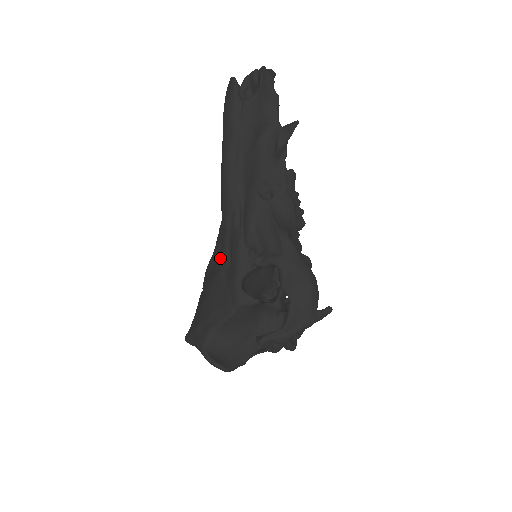
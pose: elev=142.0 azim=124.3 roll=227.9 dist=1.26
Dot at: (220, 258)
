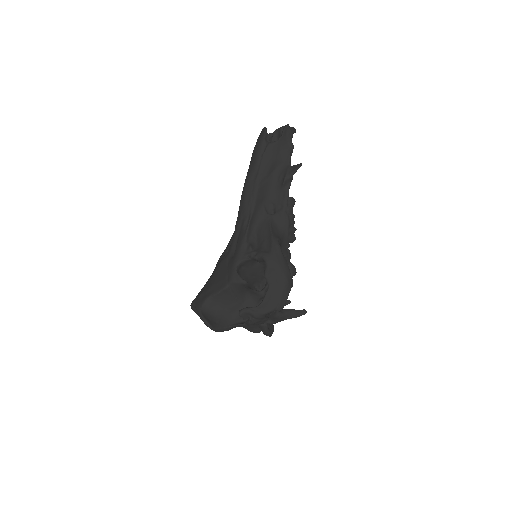
Dot at: (229, 250)
